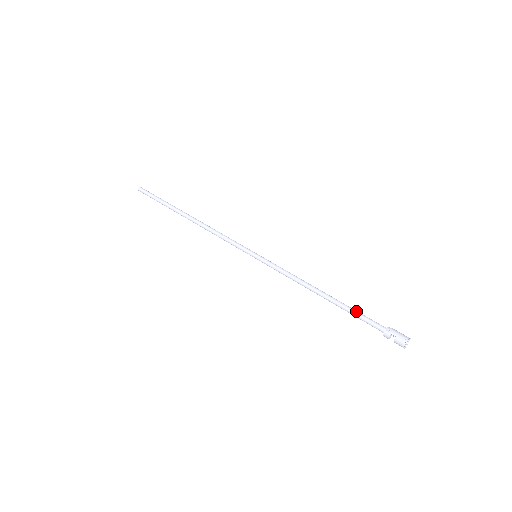
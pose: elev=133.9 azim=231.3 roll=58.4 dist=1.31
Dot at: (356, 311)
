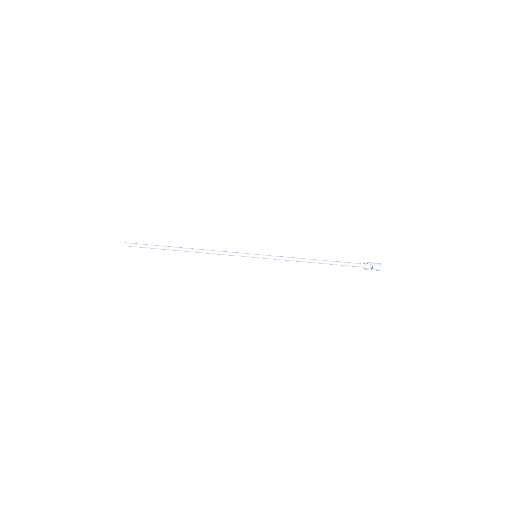
Dot at: (342, 262)
